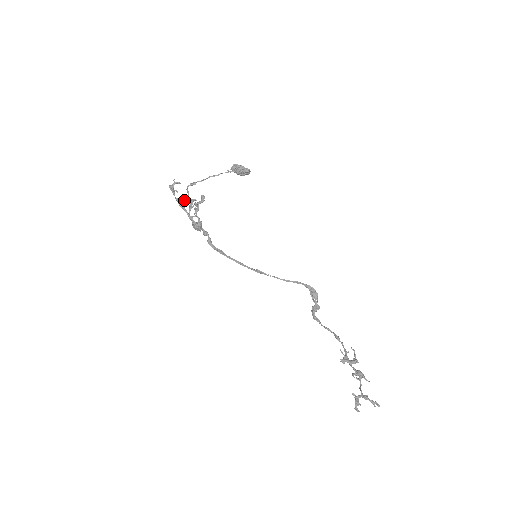
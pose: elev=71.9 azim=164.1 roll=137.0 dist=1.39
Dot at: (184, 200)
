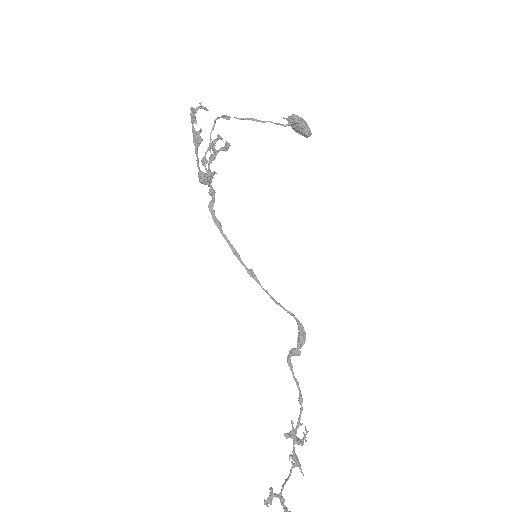
Dot at: (199, 139)
